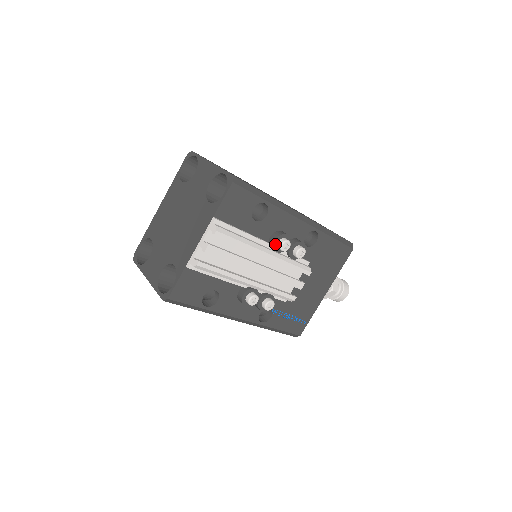
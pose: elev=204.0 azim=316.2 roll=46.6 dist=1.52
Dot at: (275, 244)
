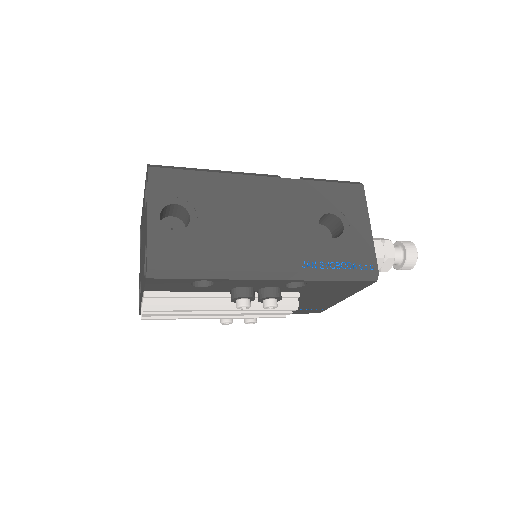
Dot at: (233, 301)
